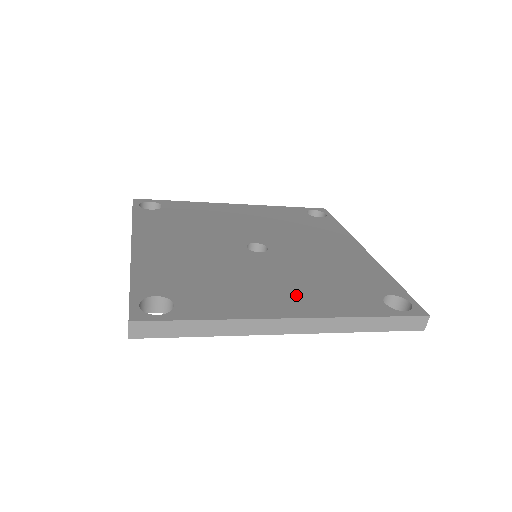
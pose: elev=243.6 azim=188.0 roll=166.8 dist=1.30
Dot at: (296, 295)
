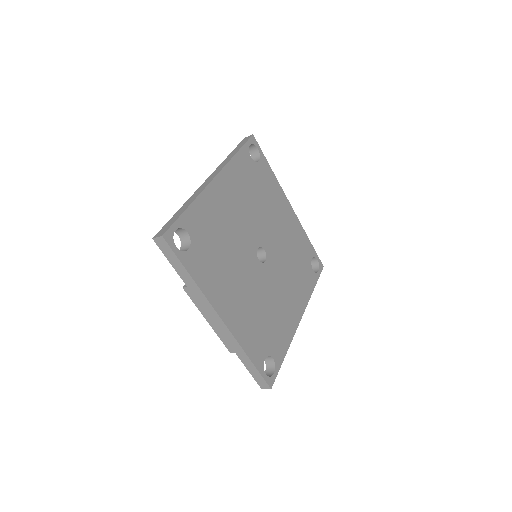
Dot at: (294, 297)
